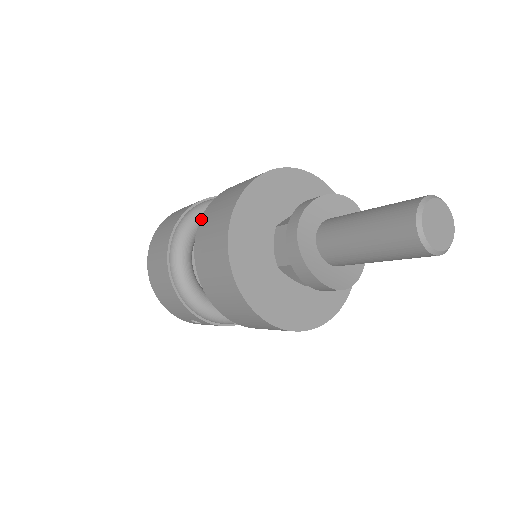
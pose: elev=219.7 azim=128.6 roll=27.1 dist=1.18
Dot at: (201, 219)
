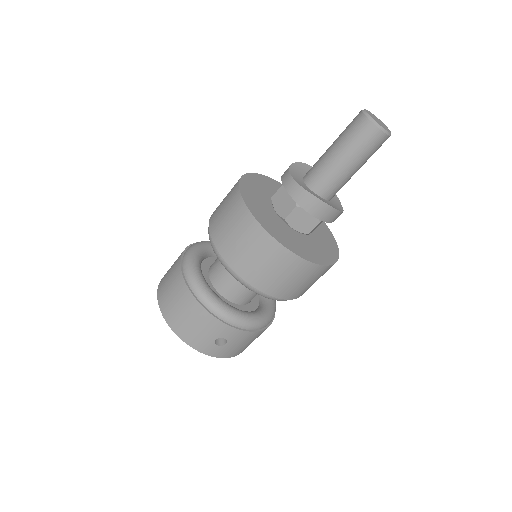
Dot at: (209, 223)
